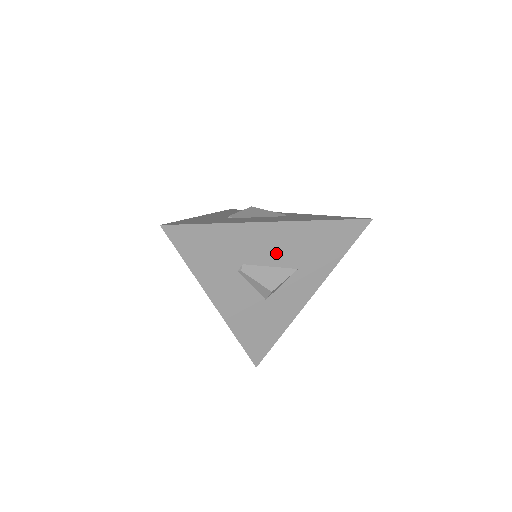
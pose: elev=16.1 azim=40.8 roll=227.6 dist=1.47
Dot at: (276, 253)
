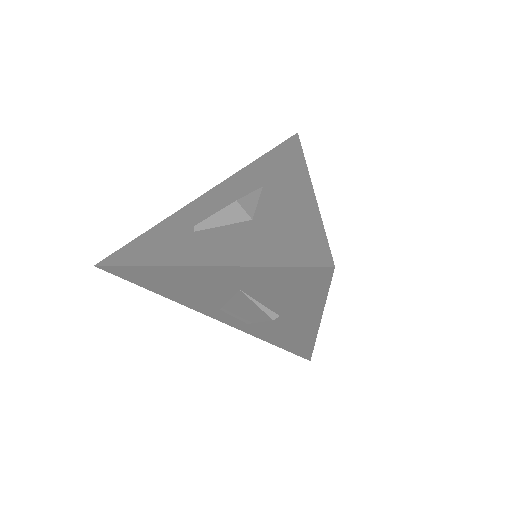
Dot at: (225, 200)
